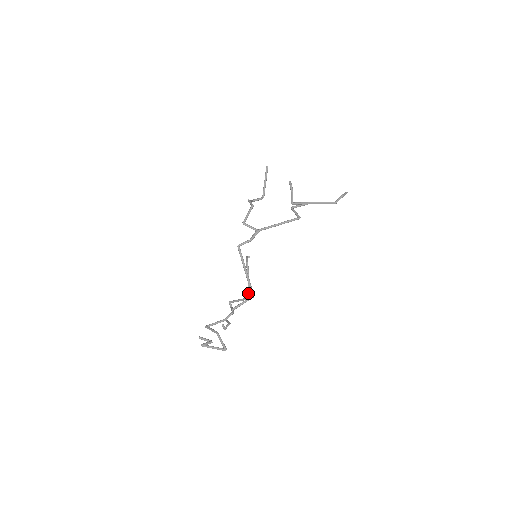
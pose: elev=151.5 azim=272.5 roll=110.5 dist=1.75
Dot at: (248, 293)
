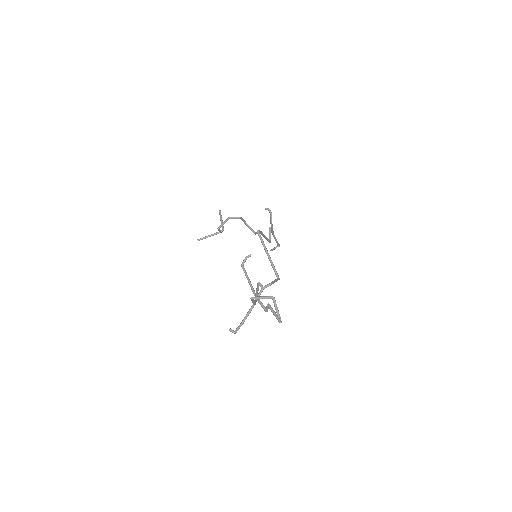
Dot at: (253, 292)
